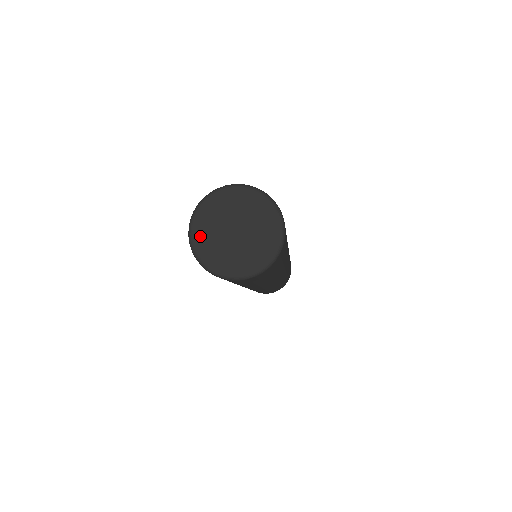
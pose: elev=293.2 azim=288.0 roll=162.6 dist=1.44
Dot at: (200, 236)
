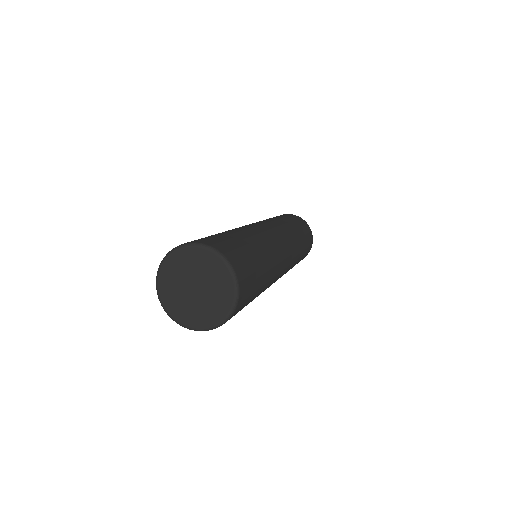
Dot at: (165, 283)
